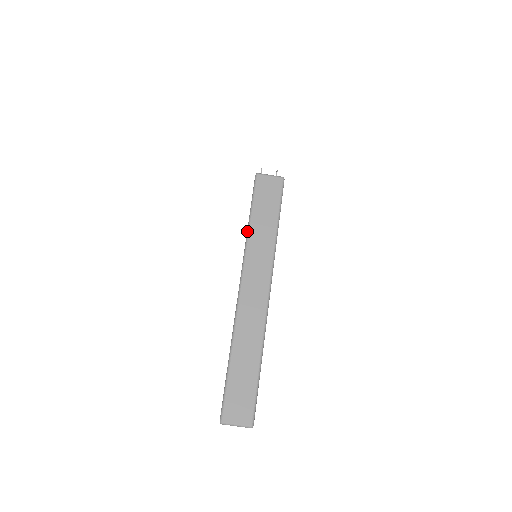
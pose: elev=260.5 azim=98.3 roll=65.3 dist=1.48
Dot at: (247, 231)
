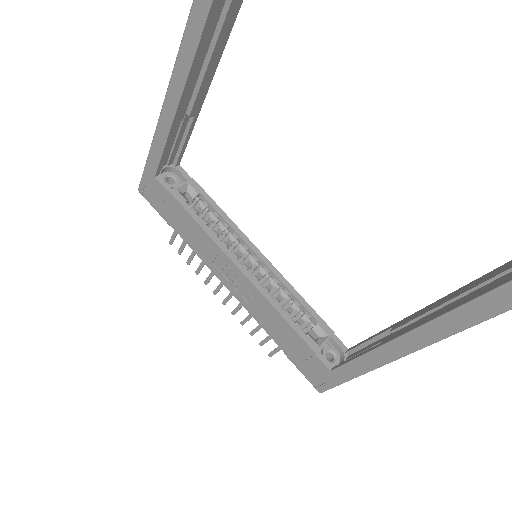
Dot at: (150, 149)
